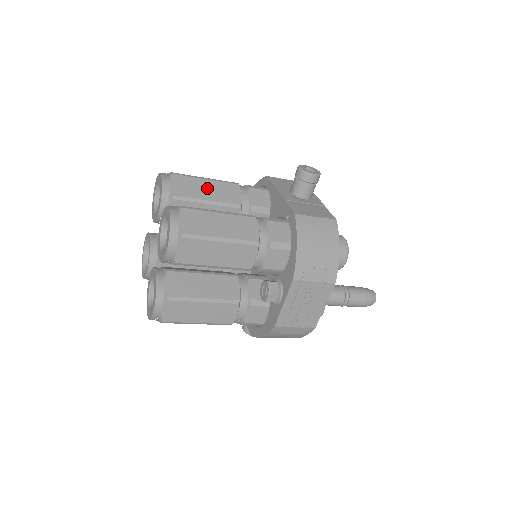
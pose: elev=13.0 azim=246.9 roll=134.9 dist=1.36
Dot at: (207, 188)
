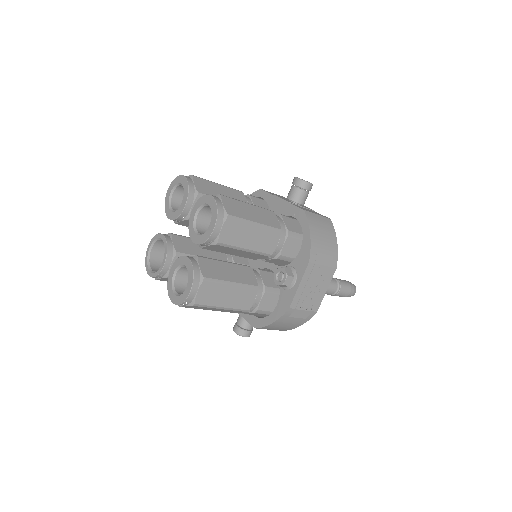
Dot at: (221, 191)
